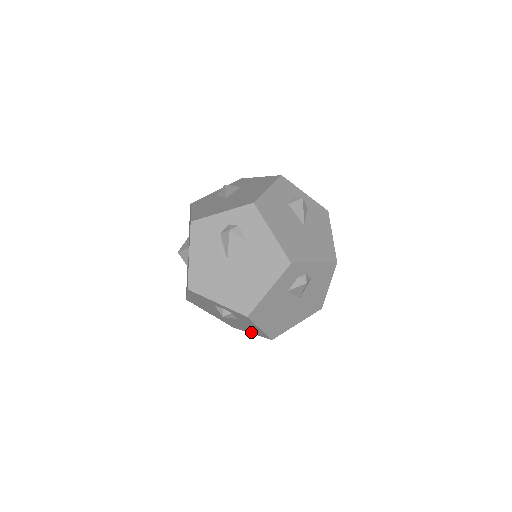
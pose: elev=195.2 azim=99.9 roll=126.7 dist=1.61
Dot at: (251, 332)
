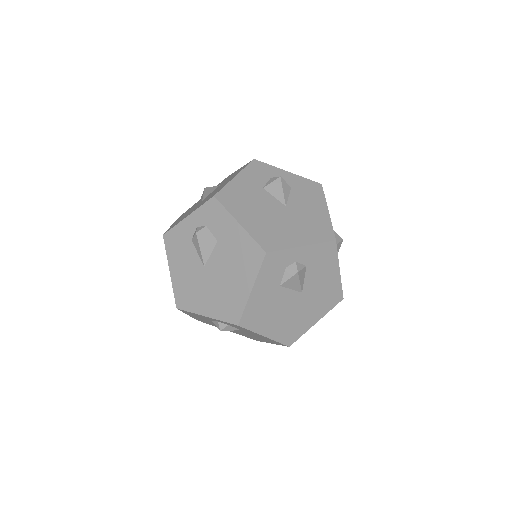
Dot at: (248, 283)
